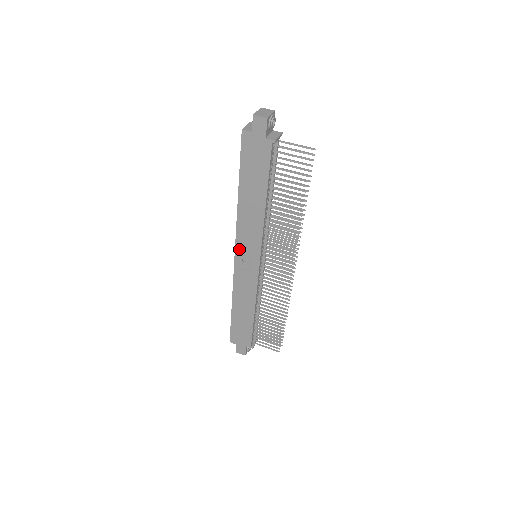
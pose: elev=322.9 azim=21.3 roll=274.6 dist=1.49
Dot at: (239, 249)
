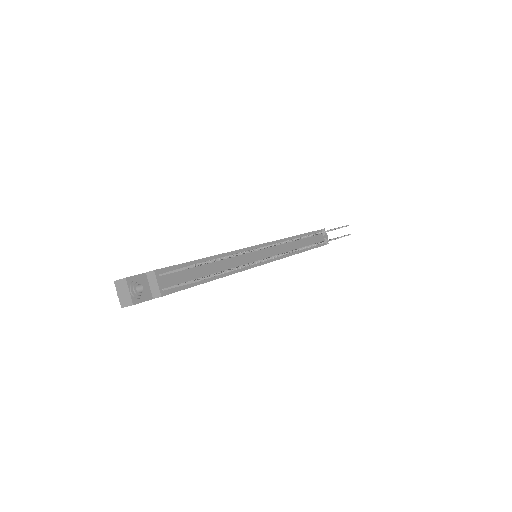
Dot at: occluded
